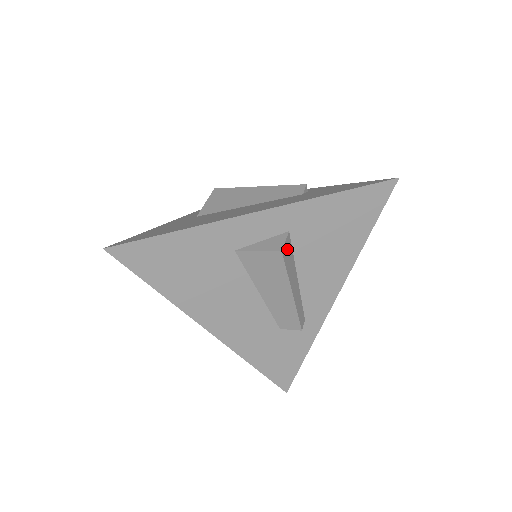
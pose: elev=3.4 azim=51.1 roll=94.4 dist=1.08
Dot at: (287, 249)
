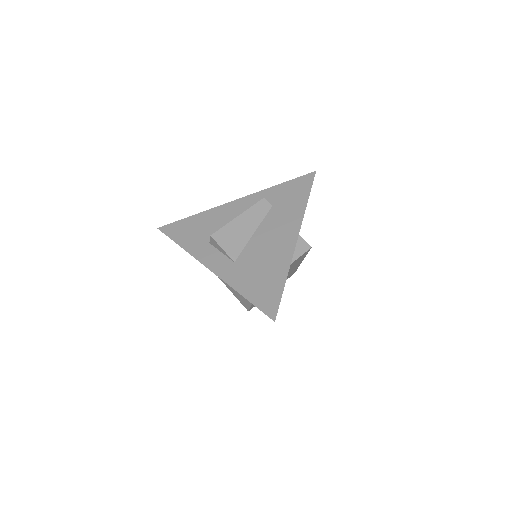
Dot at: occluded
